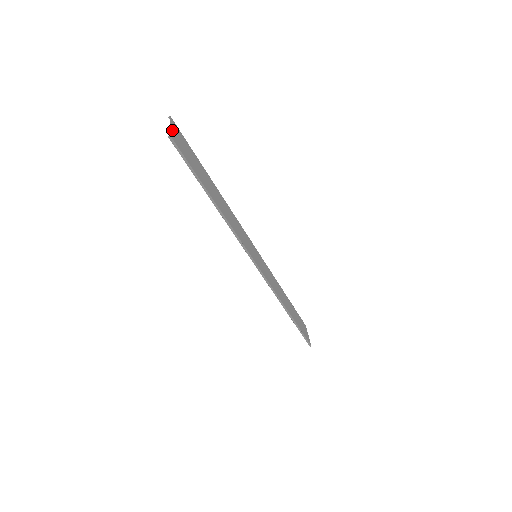
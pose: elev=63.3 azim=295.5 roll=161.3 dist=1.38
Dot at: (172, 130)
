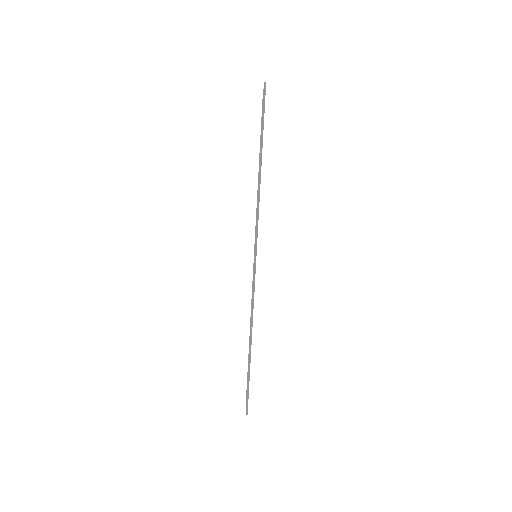
Dot at: occluded
